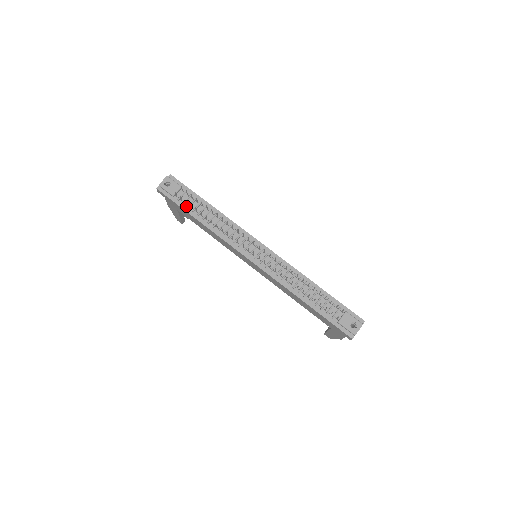
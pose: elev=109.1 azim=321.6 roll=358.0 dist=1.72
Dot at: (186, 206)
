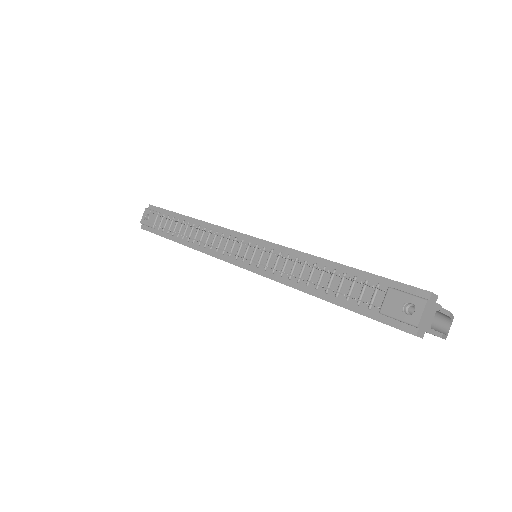
Dot at: (166, 232)
